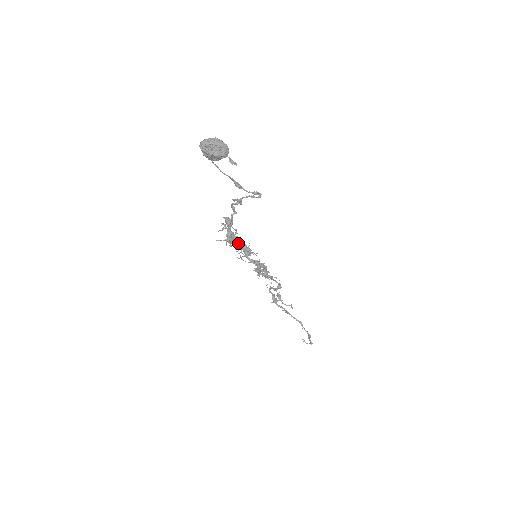
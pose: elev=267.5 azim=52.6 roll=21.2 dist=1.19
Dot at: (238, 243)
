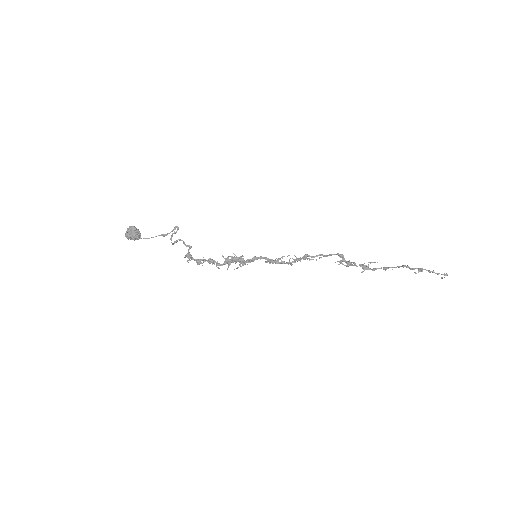
Dot at: (209, 262)
